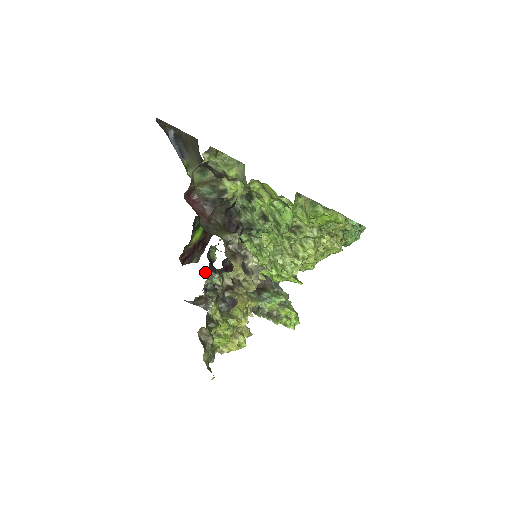
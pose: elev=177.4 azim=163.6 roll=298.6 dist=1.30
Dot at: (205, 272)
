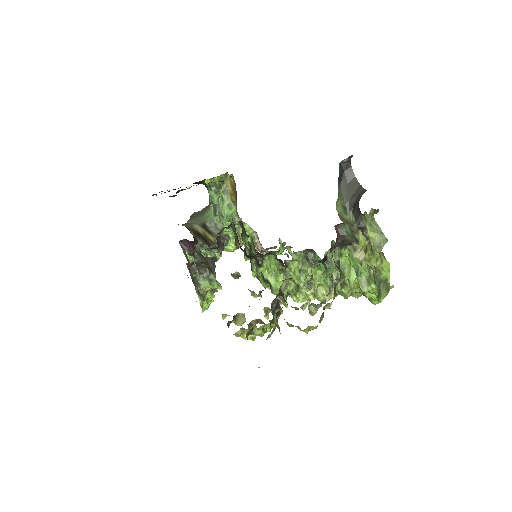
Dot at: occluded
